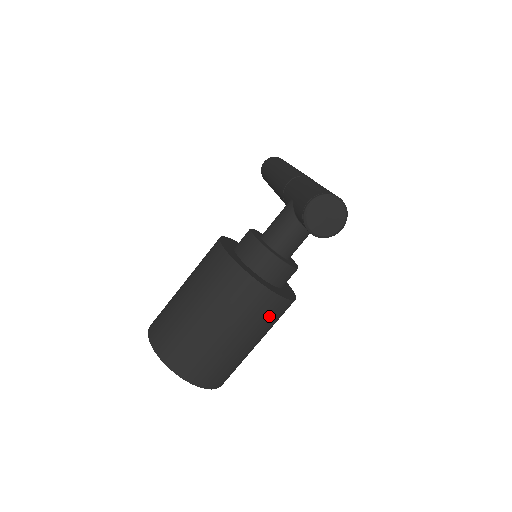
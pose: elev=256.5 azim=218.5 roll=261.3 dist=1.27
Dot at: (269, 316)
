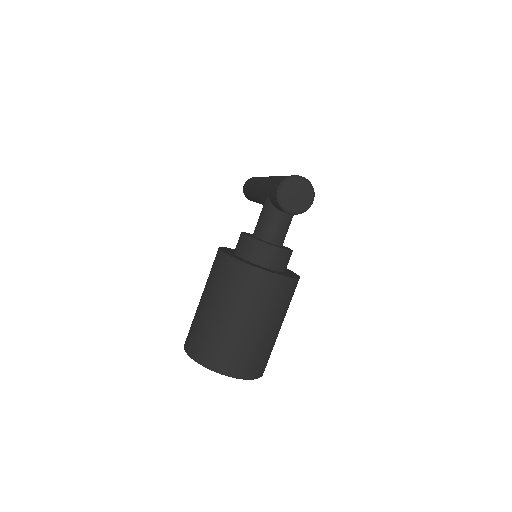
Dot at: (280, 297)
